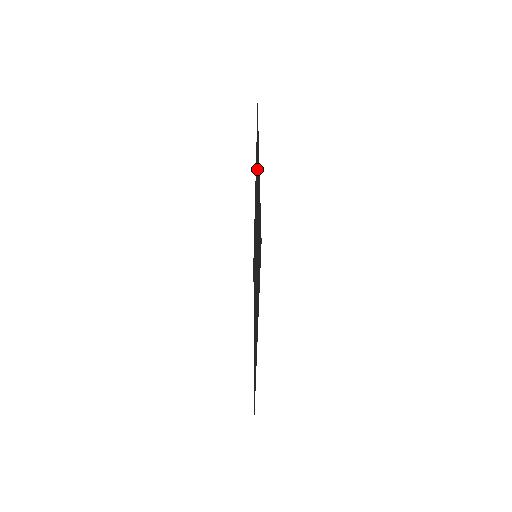
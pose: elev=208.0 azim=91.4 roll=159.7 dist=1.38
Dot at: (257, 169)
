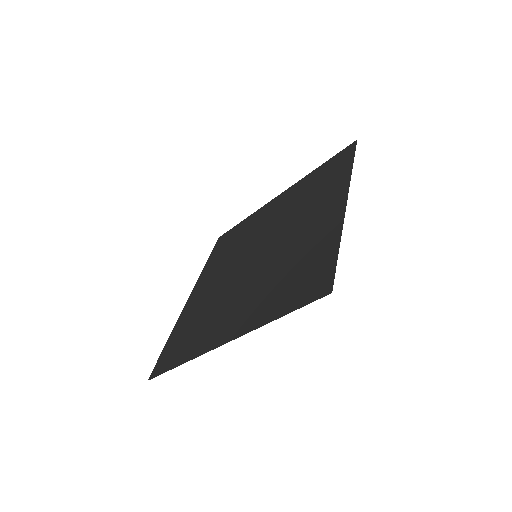
Dot at: (320, 196)
